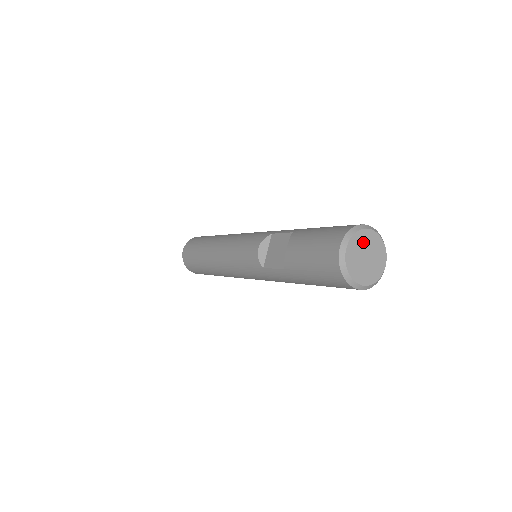
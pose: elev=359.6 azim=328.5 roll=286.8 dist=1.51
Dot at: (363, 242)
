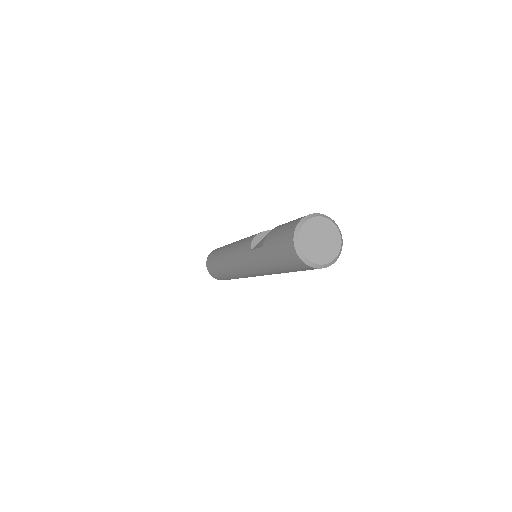
Dot at: (323, 227)
